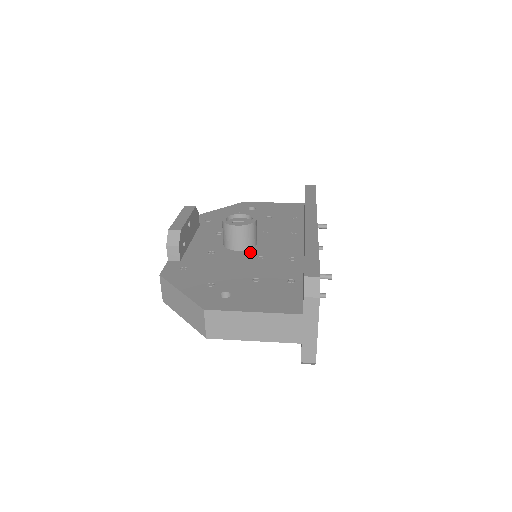
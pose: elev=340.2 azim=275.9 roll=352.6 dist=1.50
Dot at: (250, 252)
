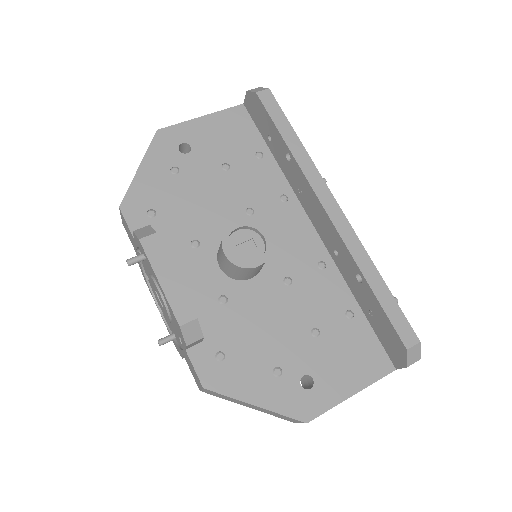
Dot at: (268, 274)
